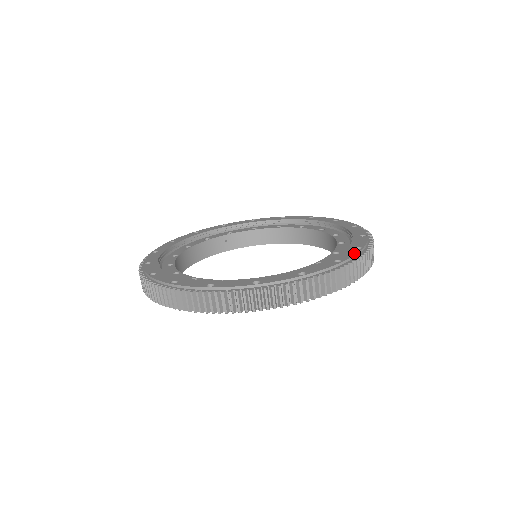
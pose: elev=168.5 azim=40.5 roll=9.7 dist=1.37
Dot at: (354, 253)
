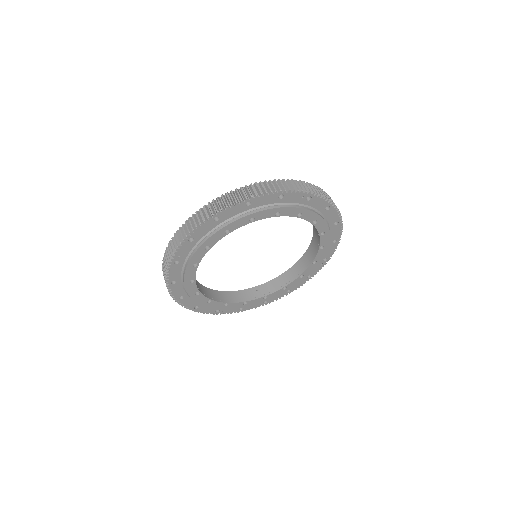
Dot at: occluded
